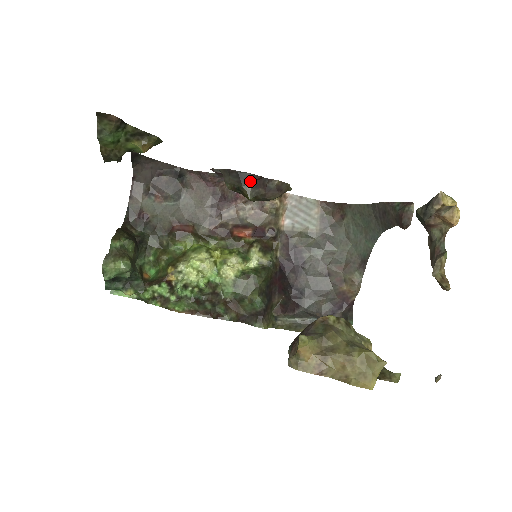
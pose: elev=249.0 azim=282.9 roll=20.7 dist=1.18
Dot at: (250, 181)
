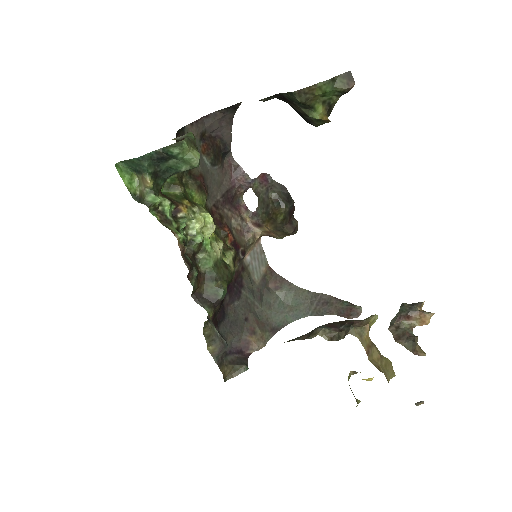
Dot at: (290, 206)
